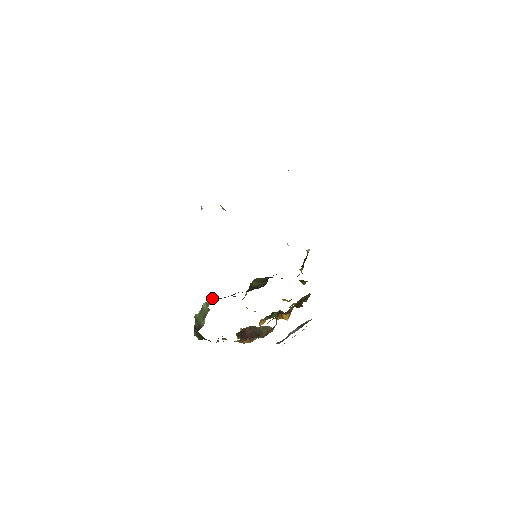
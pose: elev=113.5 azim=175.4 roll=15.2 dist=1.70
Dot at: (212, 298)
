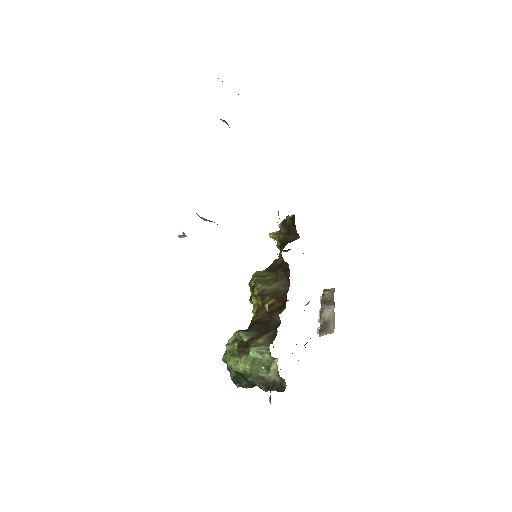
Dot at: (244, 337)
